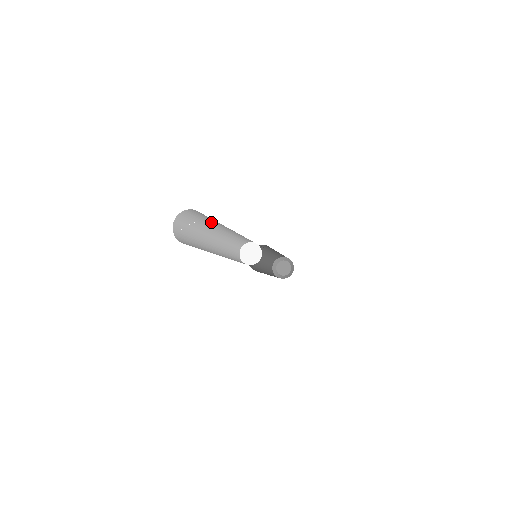
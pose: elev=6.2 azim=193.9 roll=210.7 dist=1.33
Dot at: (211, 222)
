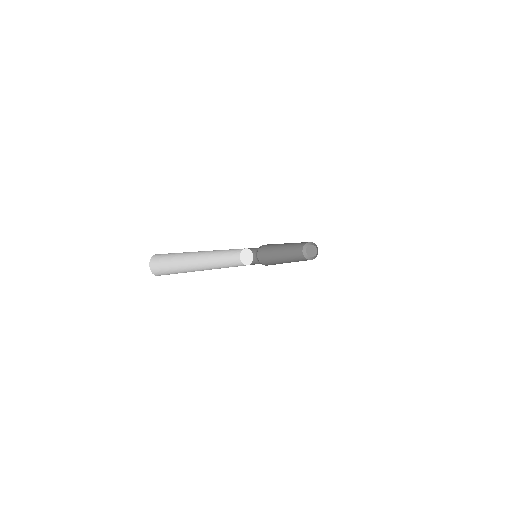
Dot at: (182, 257)
